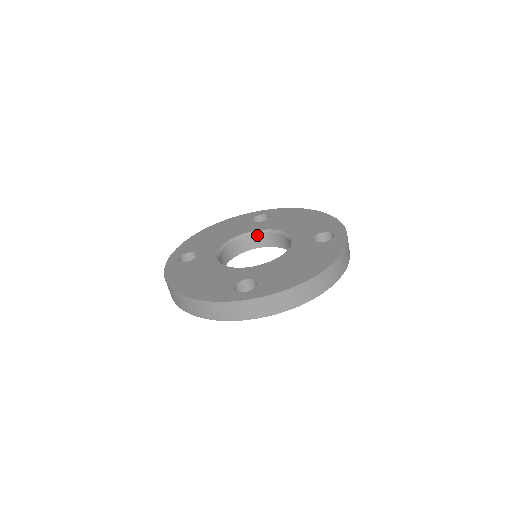
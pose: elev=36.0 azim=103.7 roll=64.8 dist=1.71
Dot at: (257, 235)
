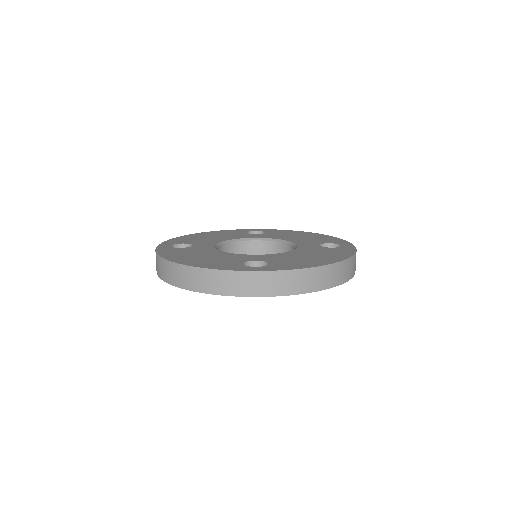
Dot at: (255, 242)
